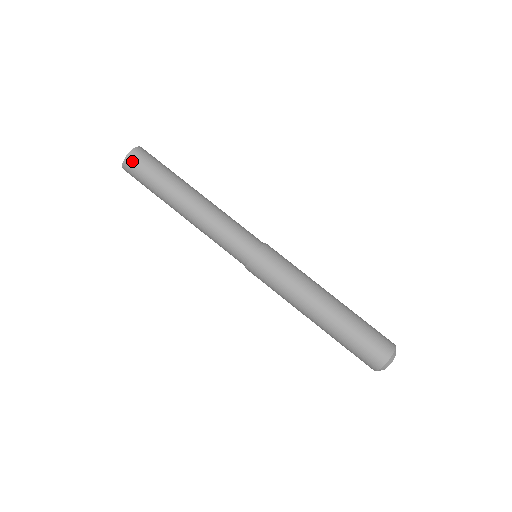
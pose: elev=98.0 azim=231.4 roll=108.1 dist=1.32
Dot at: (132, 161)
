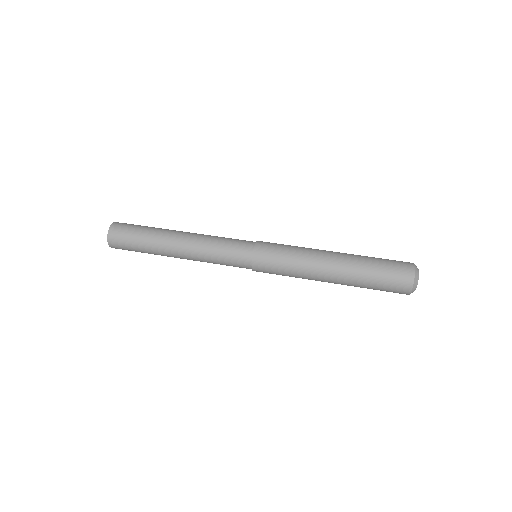
Dot at: (116, 229)
